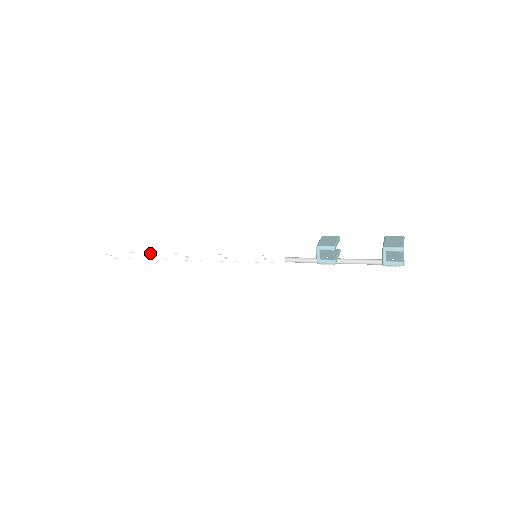
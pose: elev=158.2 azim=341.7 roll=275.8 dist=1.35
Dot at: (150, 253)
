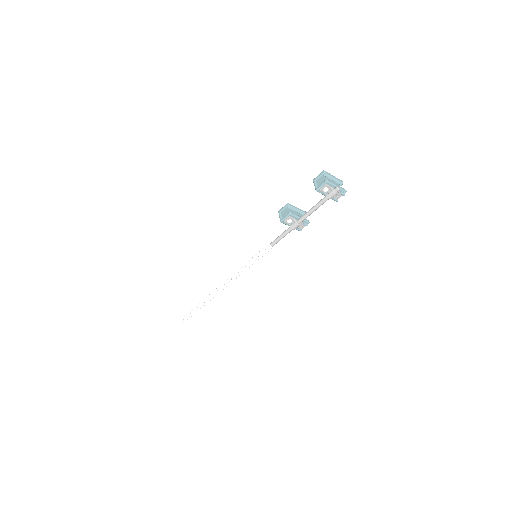
Dot at: (202, 301)
